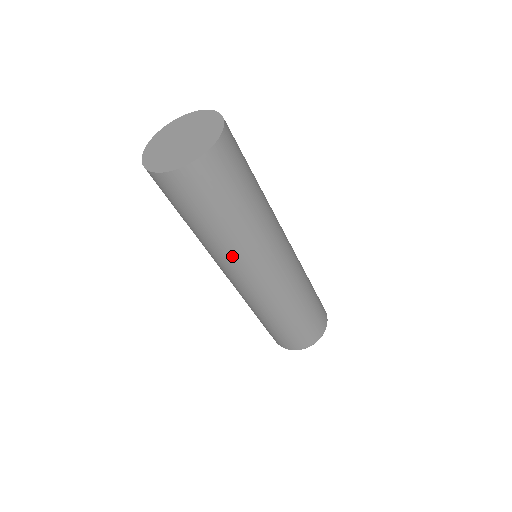
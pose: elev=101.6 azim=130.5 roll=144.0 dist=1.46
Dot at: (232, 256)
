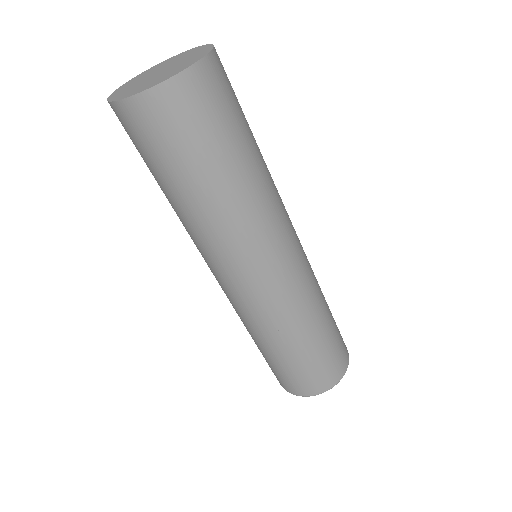
Dot at: (237, 232)
